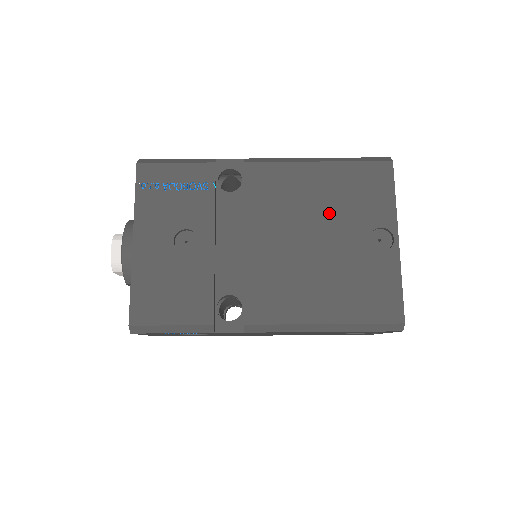
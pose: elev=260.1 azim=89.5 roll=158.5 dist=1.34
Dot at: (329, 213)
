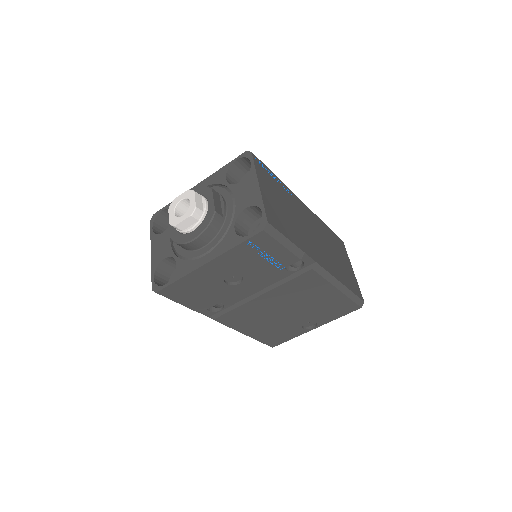
Dot at: (309, 308)
